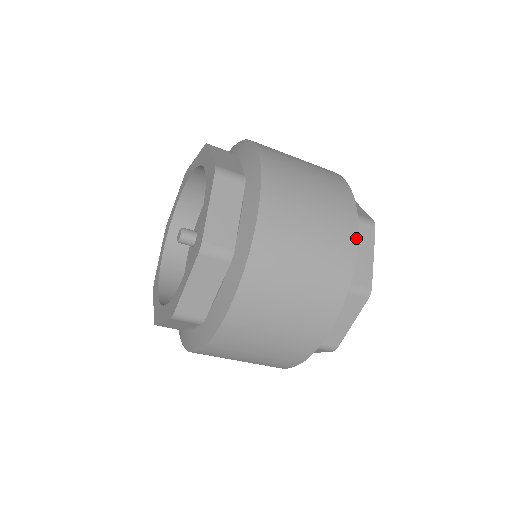
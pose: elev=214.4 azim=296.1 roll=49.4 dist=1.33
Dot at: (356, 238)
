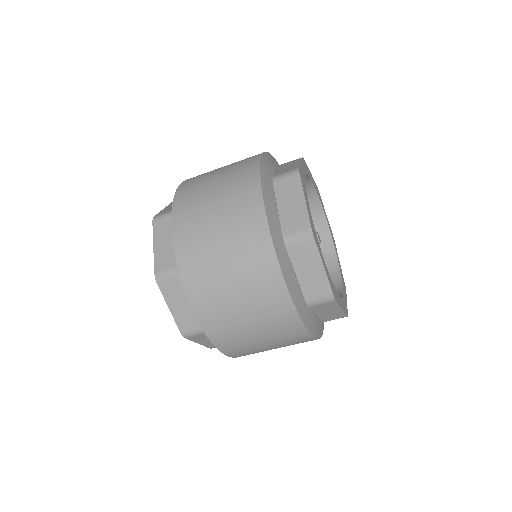
Dot at: occluded
